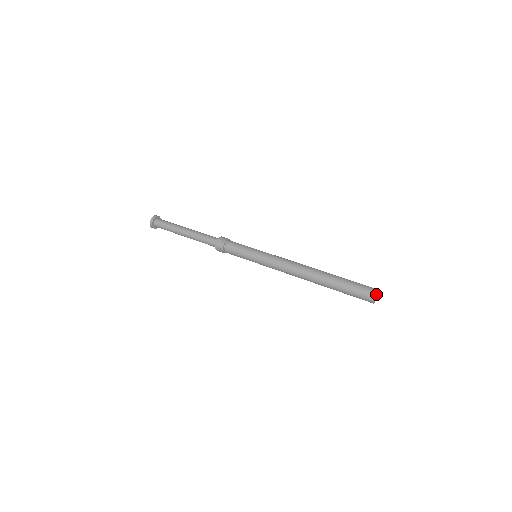
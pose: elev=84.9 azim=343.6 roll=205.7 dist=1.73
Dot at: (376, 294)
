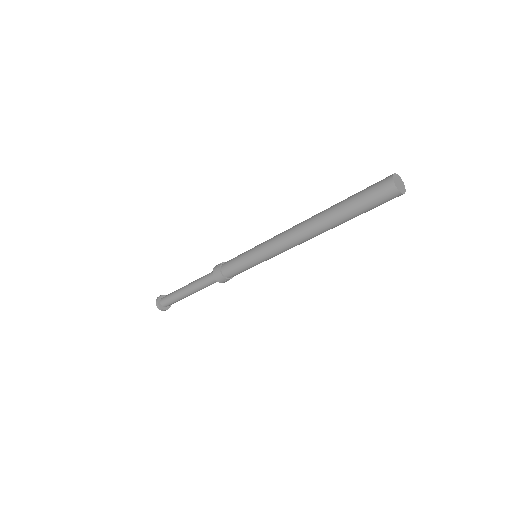
Dot at: (396, 182)
